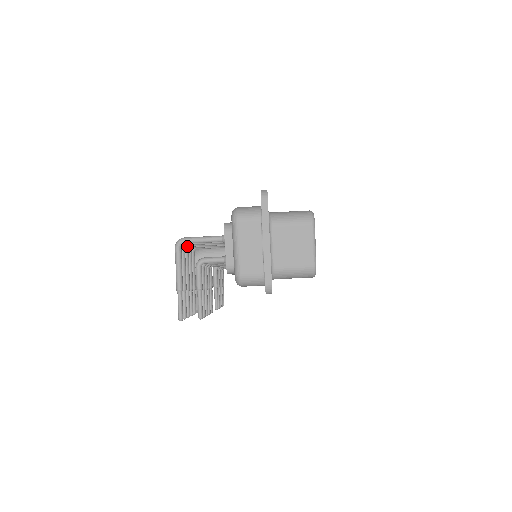
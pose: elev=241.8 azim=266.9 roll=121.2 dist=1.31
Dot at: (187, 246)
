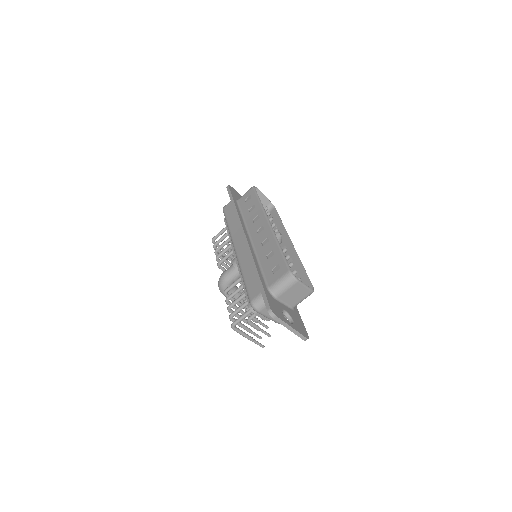
Dot at: (230, 310)
